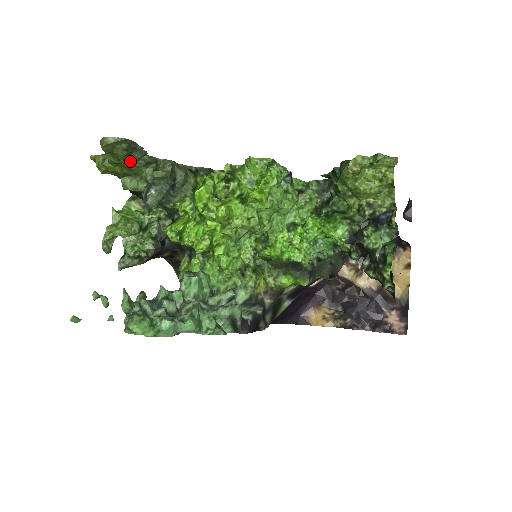
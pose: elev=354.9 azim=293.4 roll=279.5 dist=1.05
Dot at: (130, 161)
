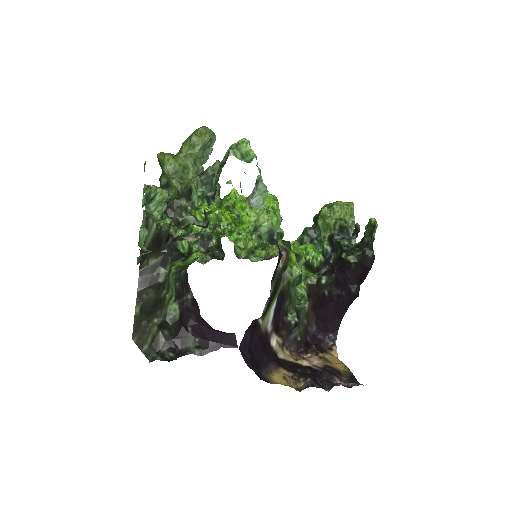
Dot at: (199, 154)
